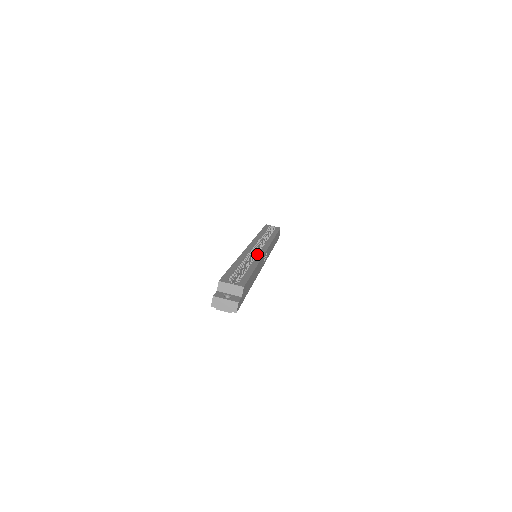
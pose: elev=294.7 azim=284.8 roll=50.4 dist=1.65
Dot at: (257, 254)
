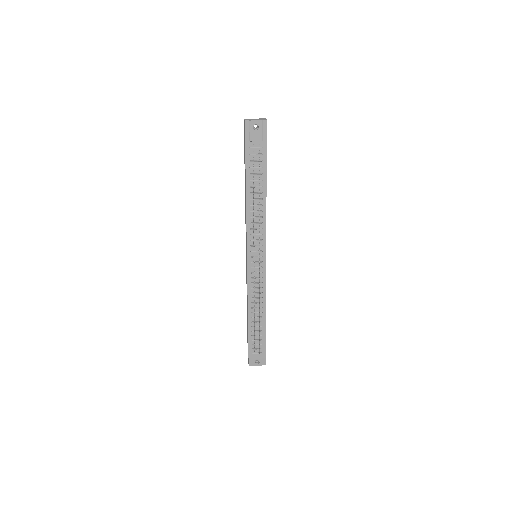
Dot at: occluded
